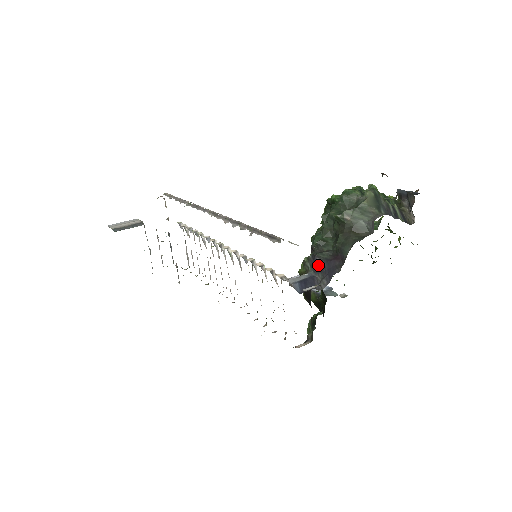
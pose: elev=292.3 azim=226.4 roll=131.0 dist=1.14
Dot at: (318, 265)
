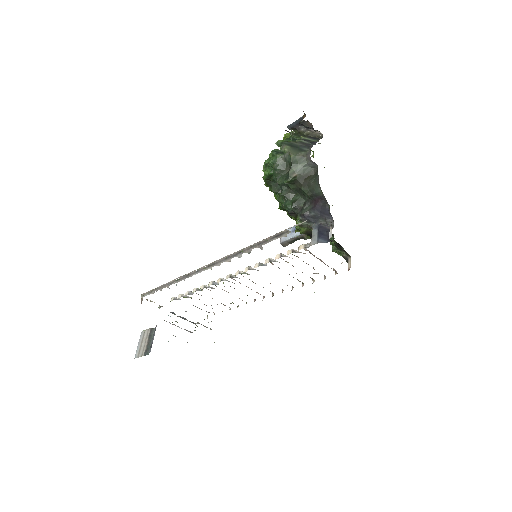
Dot at: (312, 217)
